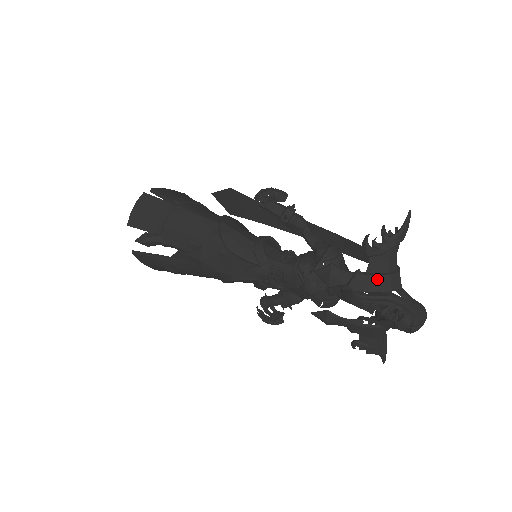
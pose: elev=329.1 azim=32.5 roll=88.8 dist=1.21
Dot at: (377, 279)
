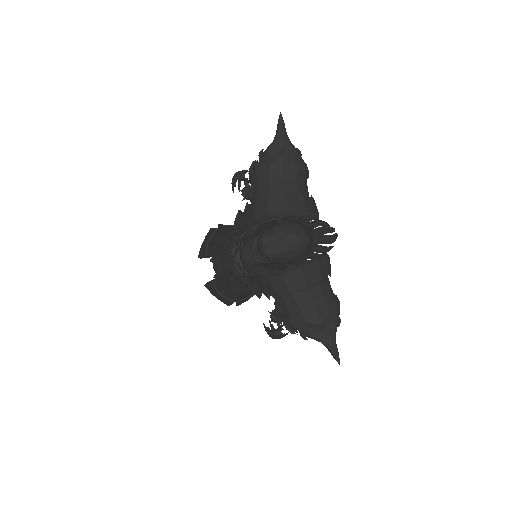
Dot at: (255, 205)
